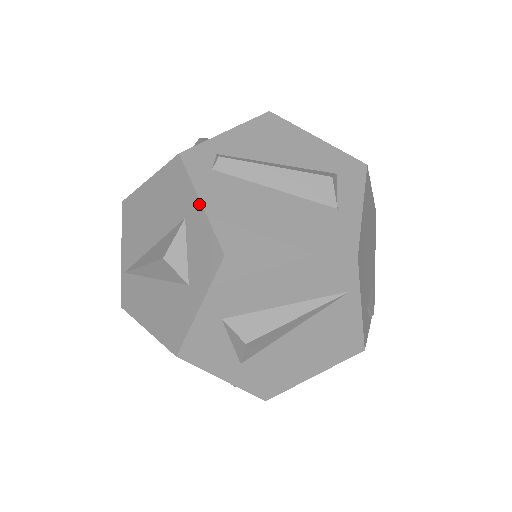
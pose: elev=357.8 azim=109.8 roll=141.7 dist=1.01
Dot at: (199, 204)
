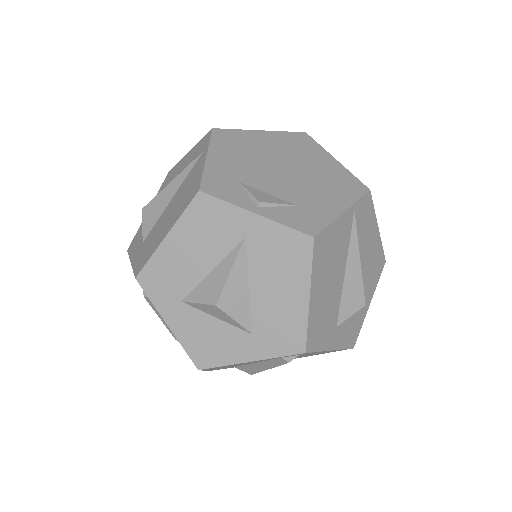
Dot at: occluded
